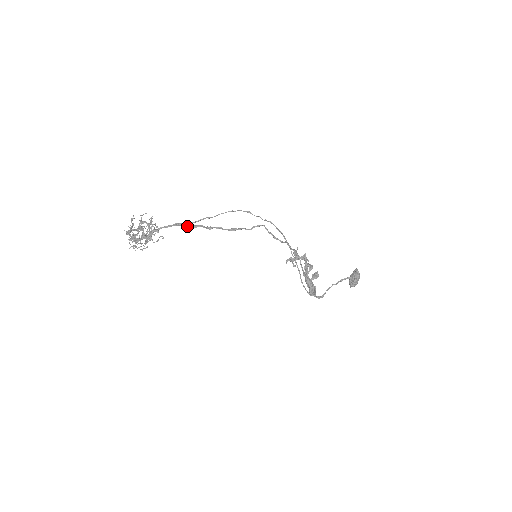
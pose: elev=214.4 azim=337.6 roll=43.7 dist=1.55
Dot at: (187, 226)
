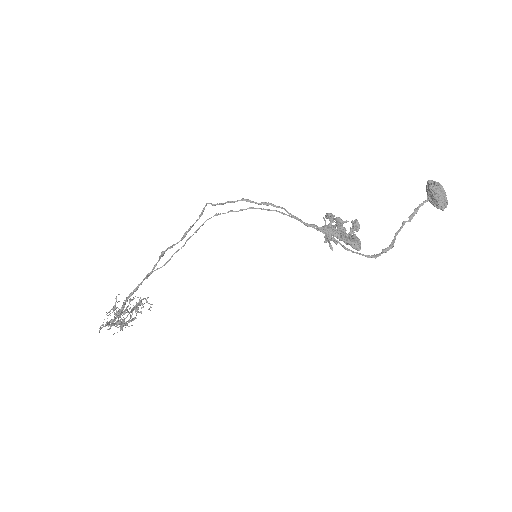
Dot at: (150, 272)
